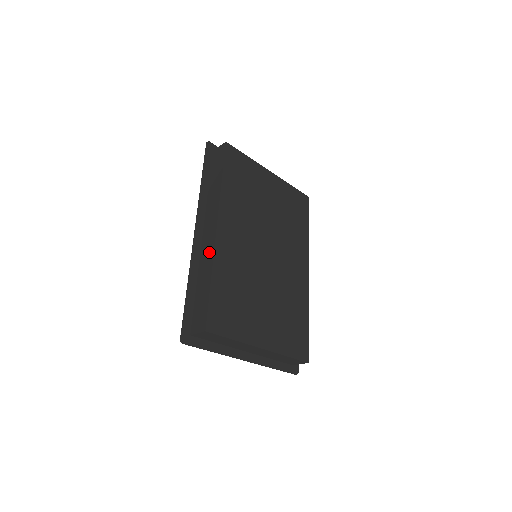
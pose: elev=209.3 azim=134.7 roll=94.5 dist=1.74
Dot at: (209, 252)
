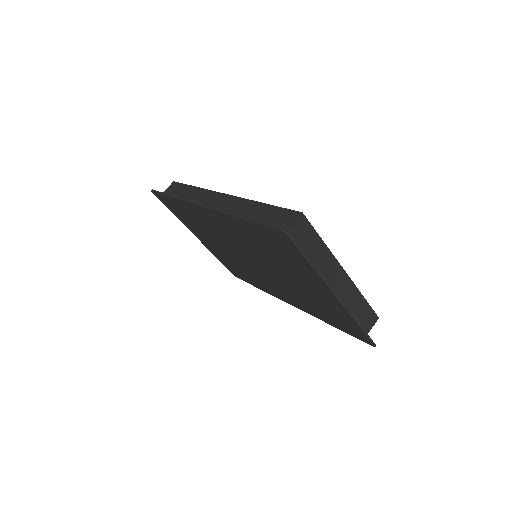
Dot at: (235, 203)
